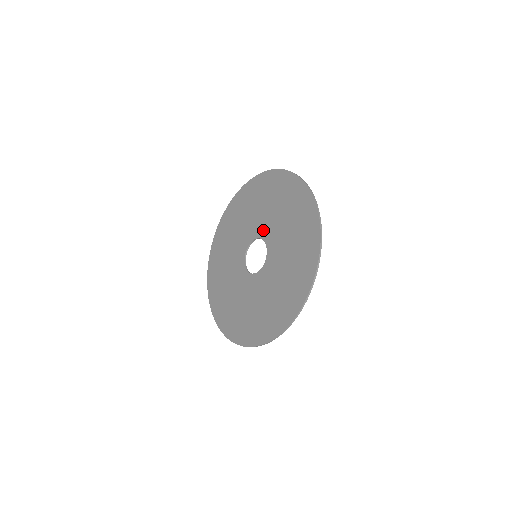
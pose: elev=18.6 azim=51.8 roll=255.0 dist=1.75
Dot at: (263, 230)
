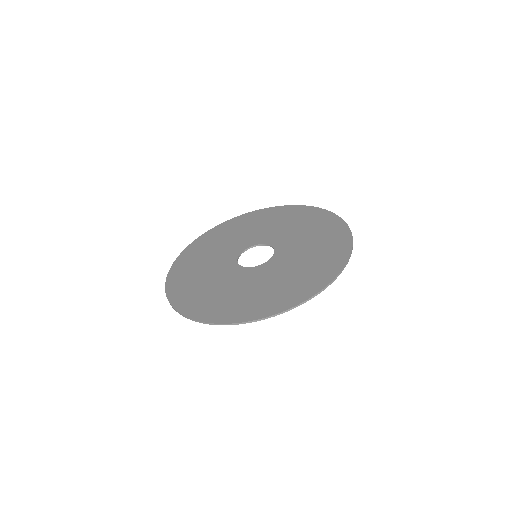
Dot at: (251, 241)
